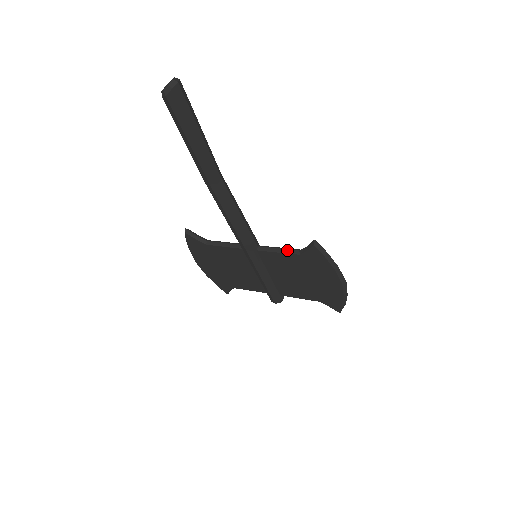
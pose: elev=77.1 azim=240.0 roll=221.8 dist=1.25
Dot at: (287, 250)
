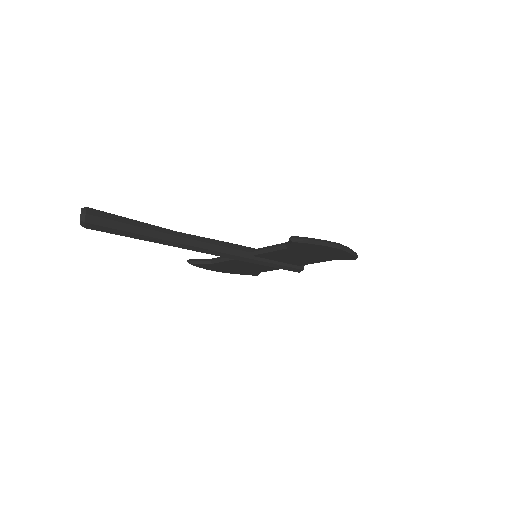
Dot at: (275, 248)
